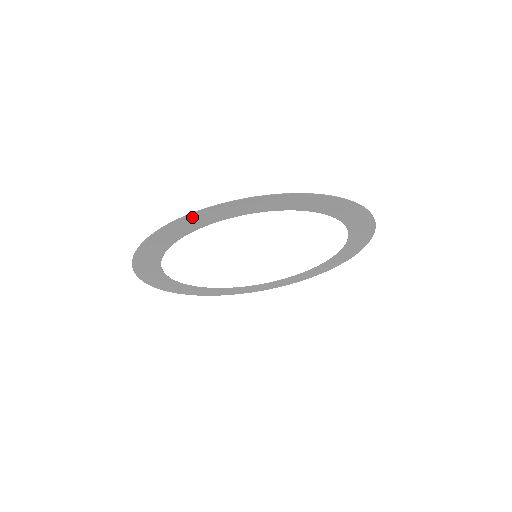
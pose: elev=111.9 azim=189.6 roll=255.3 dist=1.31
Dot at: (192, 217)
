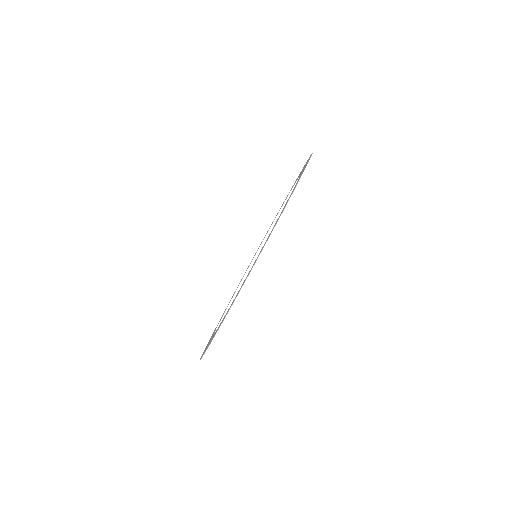
Dot at: (279, 217)
